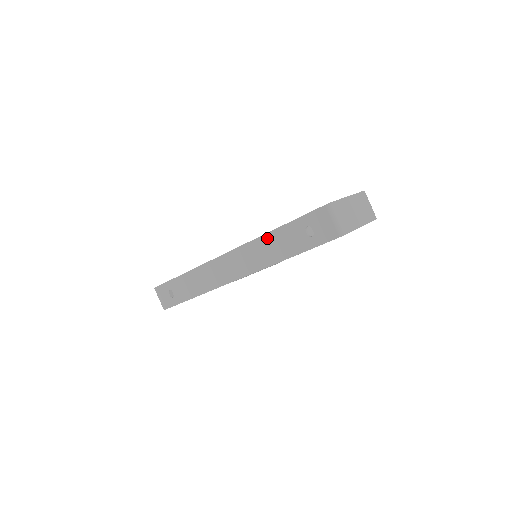
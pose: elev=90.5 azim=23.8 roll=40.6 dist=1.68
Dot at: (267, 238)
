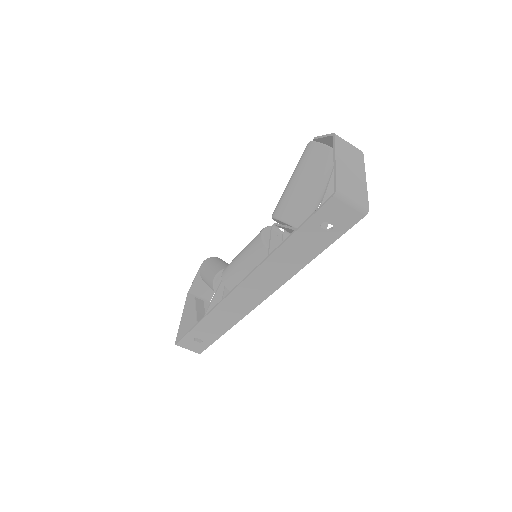
Dot at: (279, 253)
